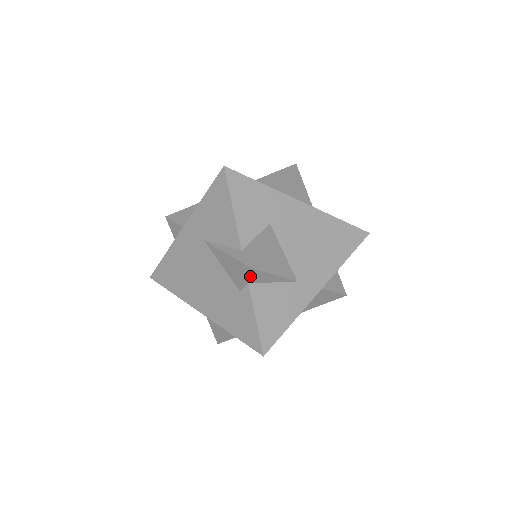
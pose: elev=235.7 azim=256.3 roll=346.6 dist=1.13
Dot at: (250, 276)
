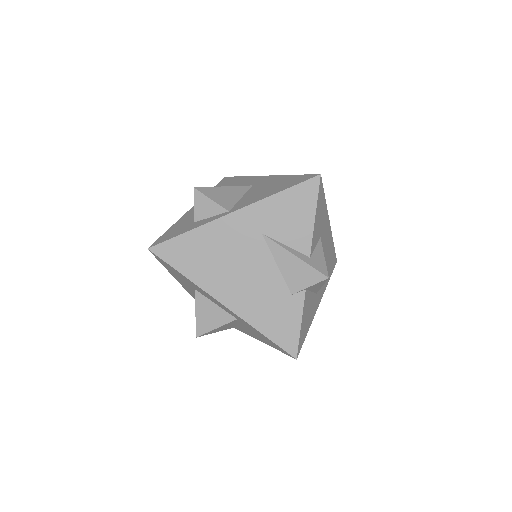
Dot at: (316, 284)
